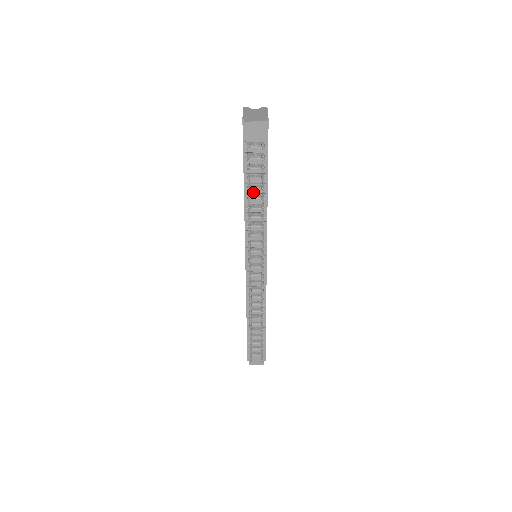
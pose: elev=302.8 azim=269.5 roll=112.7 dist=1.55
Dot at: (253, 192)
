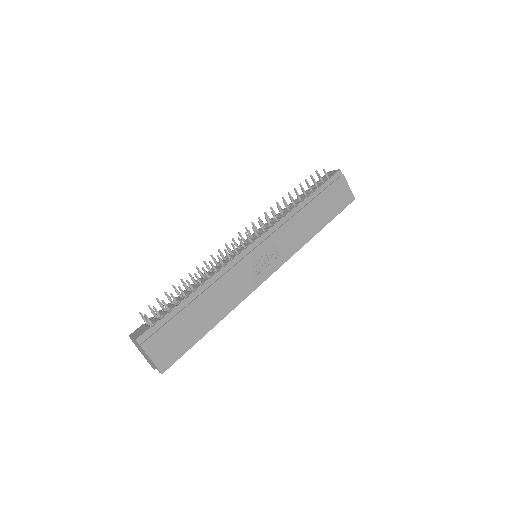
Dot at: (298, 200)
